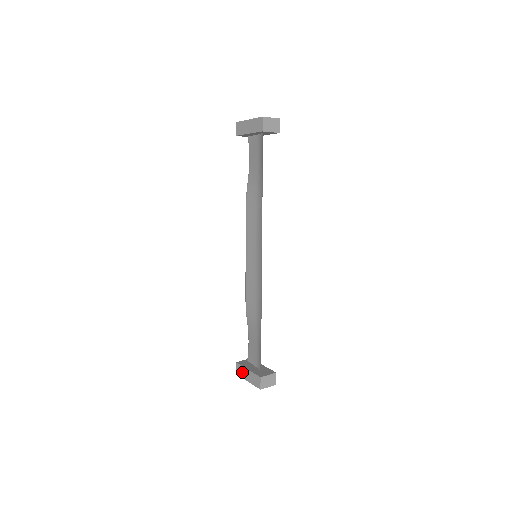
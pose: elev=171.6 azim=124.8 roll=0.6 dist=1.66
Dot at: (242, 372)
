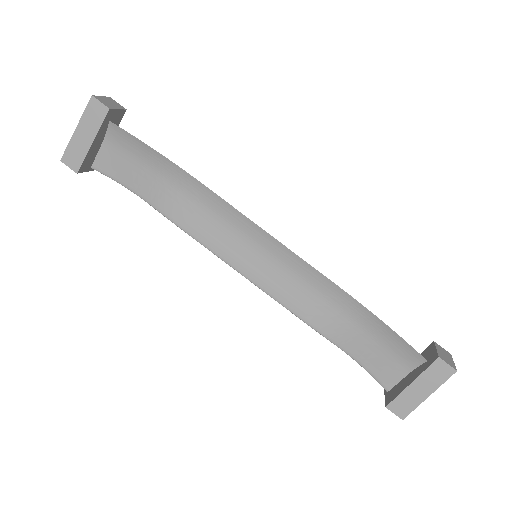
Dot at: (408, 401)
